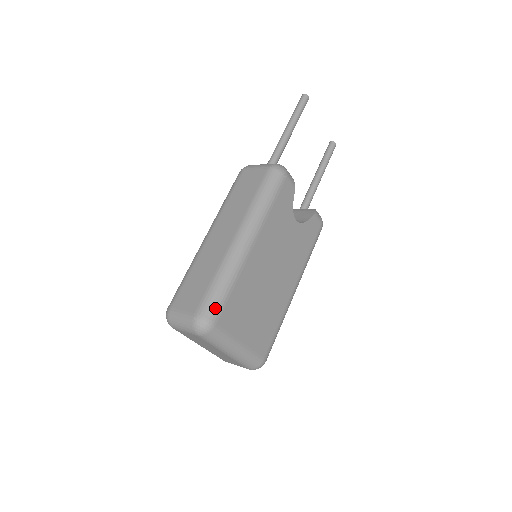
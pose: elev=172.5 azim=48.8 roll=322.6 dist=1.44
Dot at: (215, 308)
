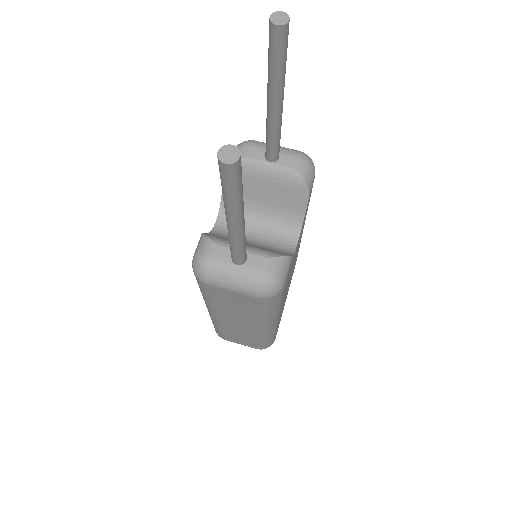
Dot at: occluded
